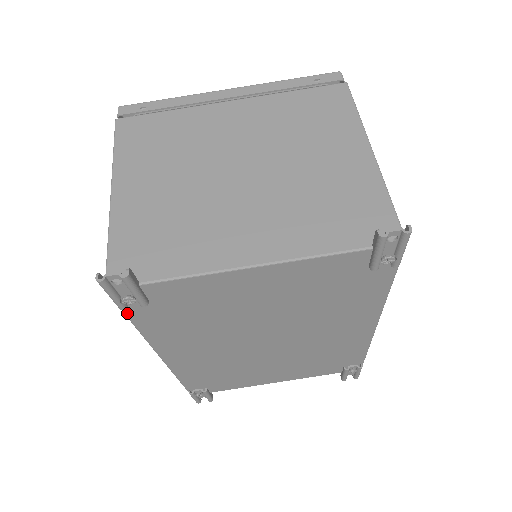
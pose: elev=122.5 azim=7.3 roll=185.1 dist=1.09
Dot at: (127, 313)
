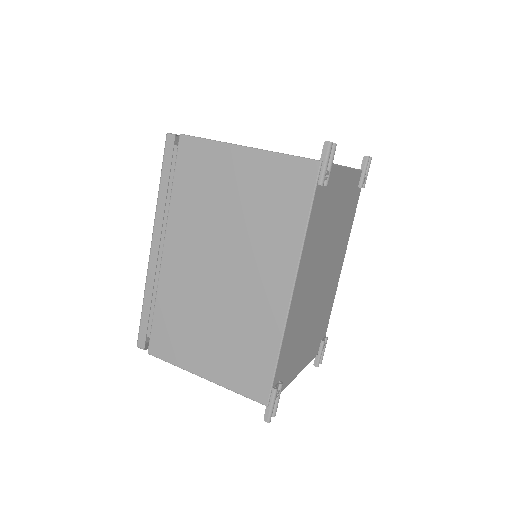
Dot at: (314, 199)
